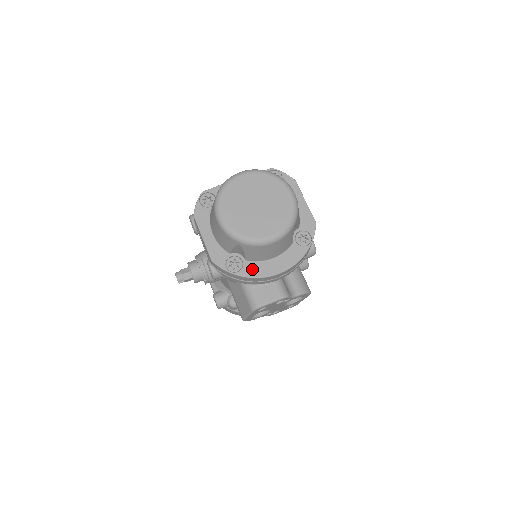
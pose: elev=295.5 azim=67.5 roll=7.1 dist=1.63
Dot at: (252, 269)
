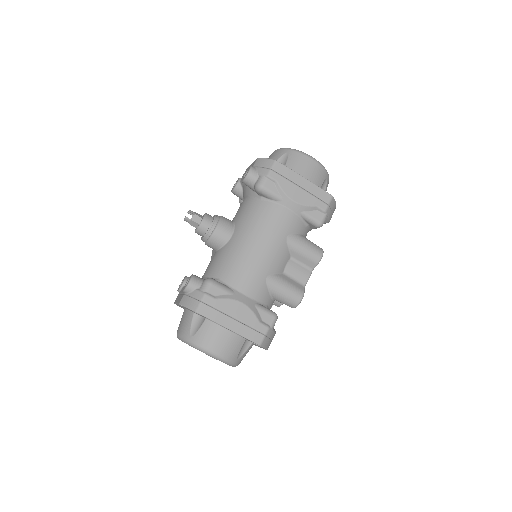
Dot at: occluded
